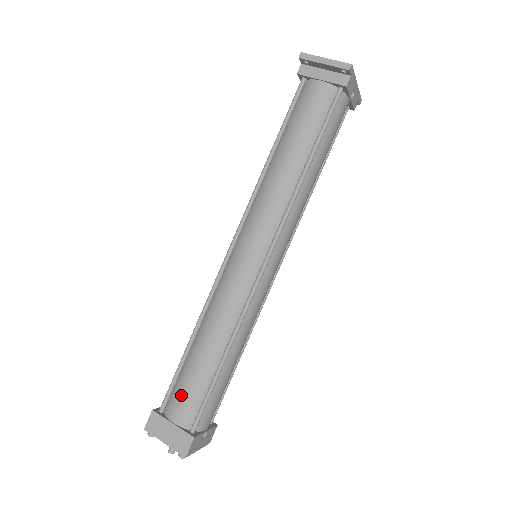
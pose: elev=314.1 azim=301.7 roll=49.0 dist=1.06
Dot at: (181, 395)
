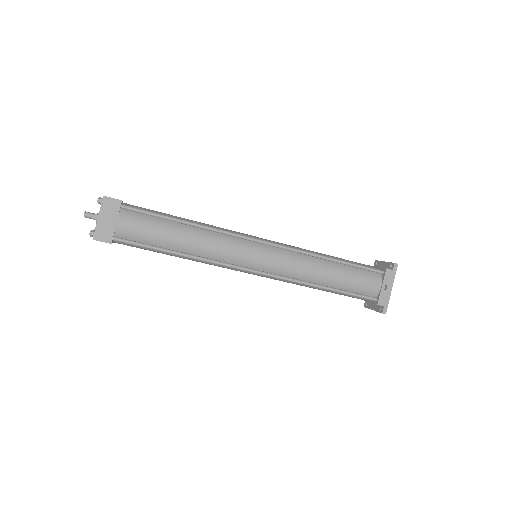
Dot at: (145, 208)
